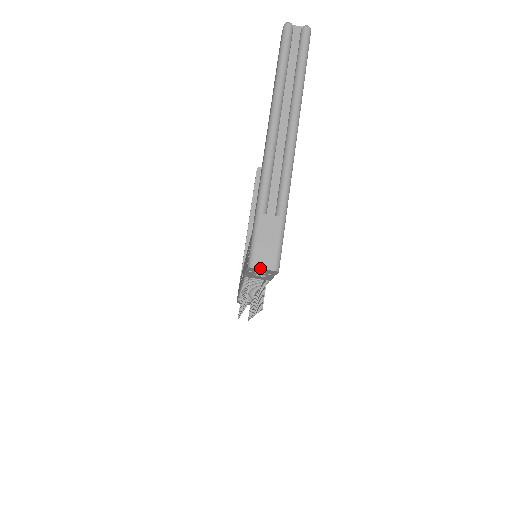
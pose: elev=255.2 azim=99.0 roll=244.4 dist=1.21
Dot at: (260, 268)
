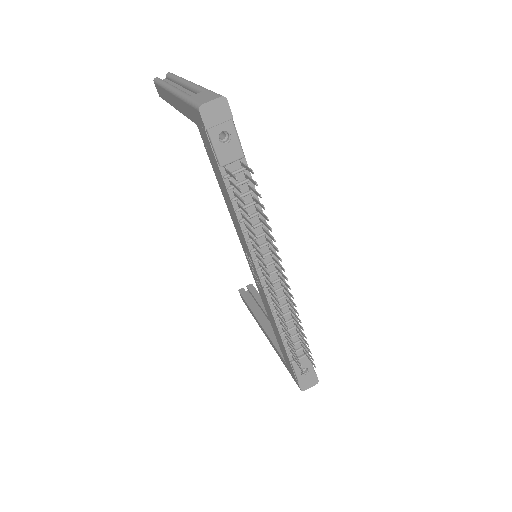
Dot at: (208, 102)
